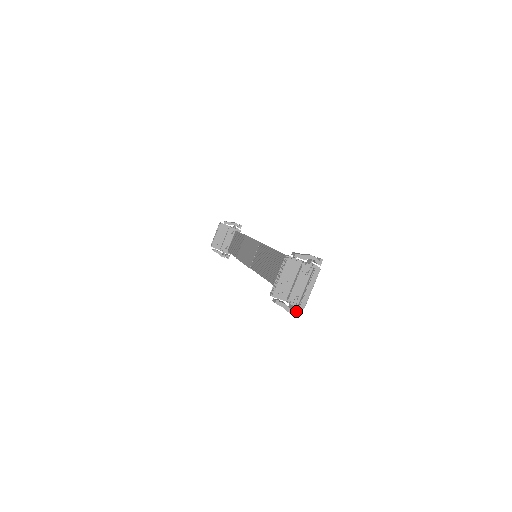
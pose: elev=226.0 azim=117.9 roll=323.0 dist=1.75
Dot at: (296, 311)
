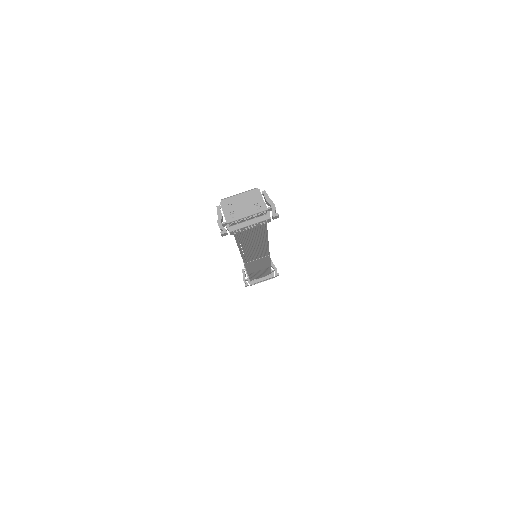
Dot at: (223, 228)
